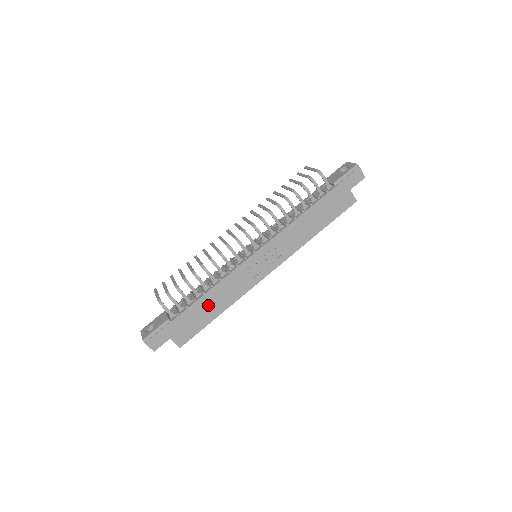
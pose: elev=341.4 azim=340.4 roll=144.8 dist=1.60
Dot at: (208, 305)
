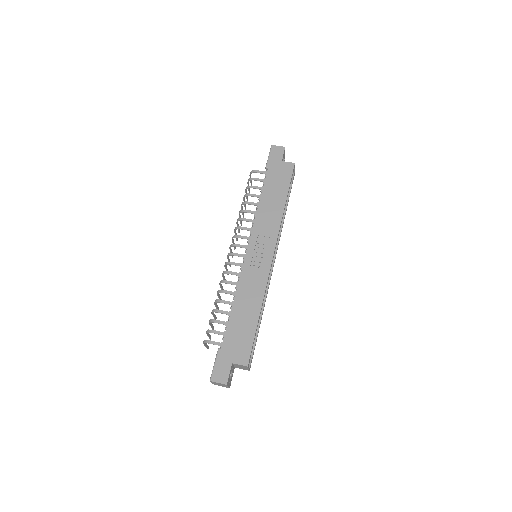
Dot at: (242, 314)
